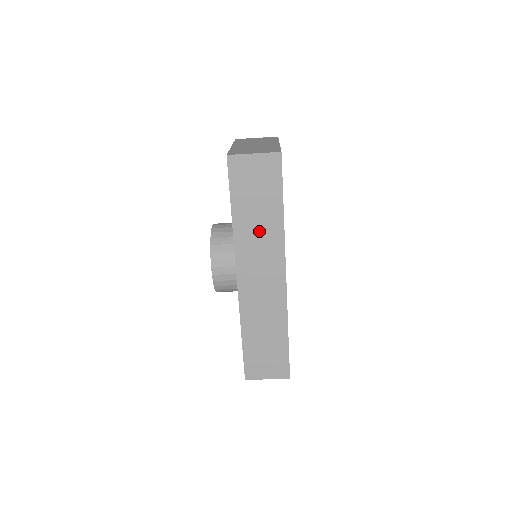
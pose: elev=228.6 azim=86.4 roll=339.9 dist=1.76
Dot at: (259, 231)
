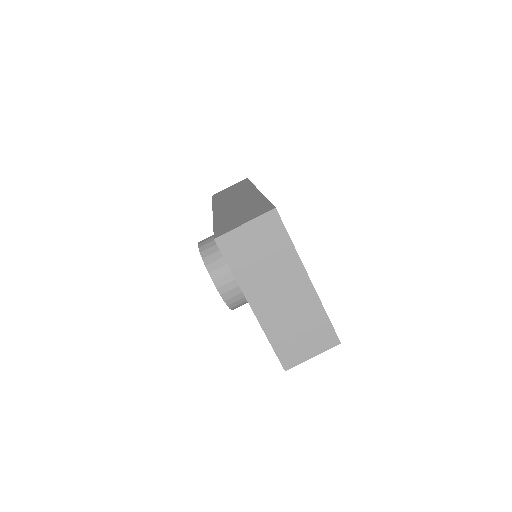
Dot at: occluded
